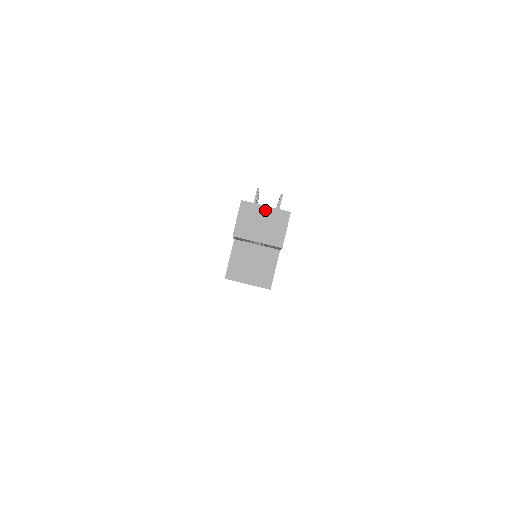
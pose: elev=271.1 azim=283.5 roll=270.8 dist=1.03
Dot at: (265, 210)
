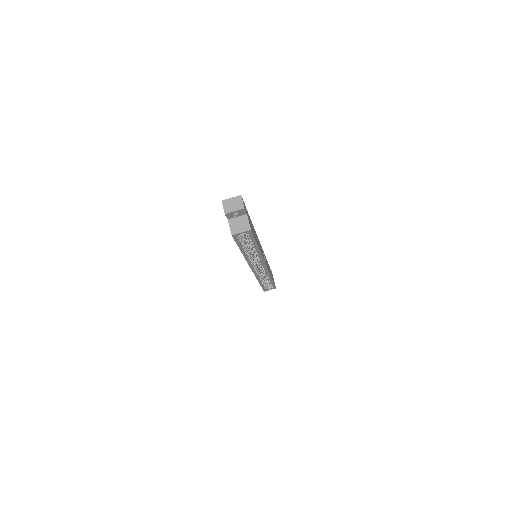
Dot at: (232, 199)
